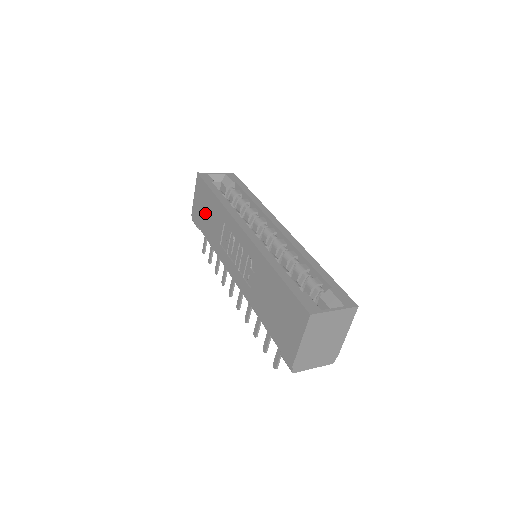
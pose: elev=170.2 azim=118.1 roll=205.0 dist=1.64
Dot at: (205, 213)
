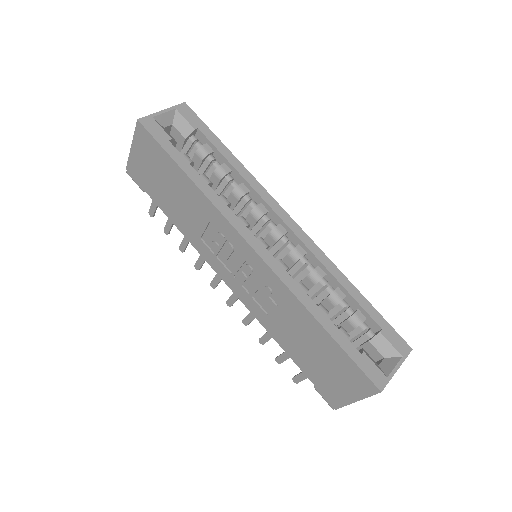
Dot at: (162, 185)
